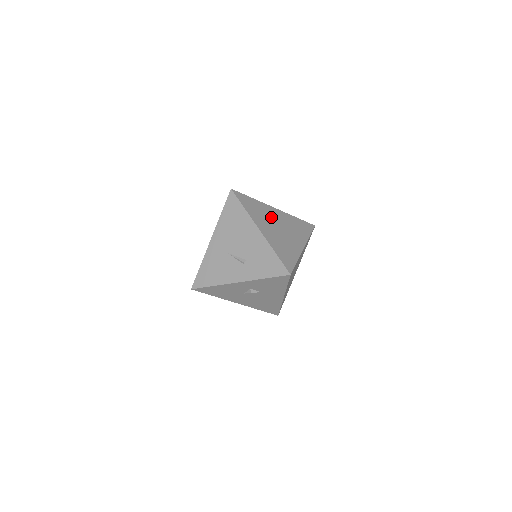
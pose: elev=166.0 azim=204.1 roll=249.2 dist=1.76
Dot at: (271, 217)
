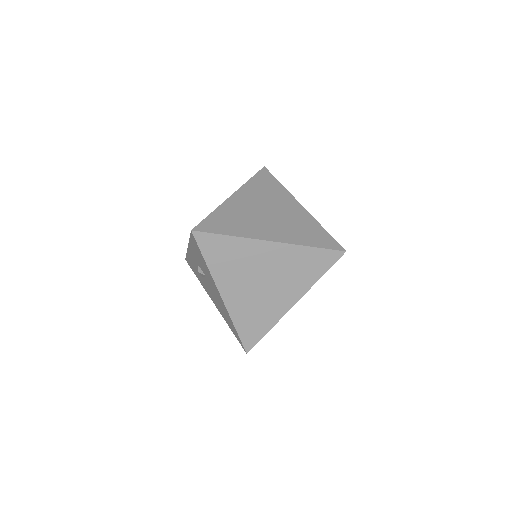
Dot at: (275, 202)
